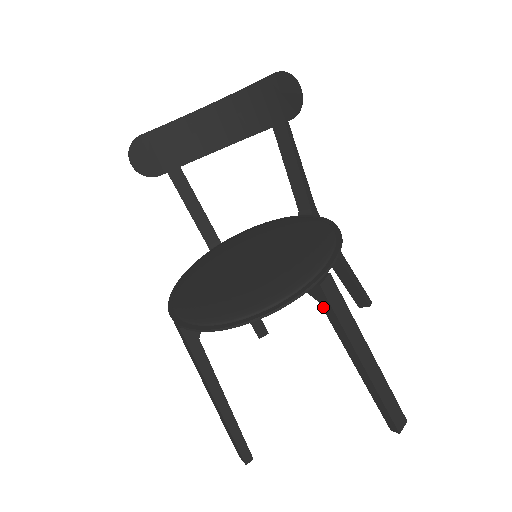
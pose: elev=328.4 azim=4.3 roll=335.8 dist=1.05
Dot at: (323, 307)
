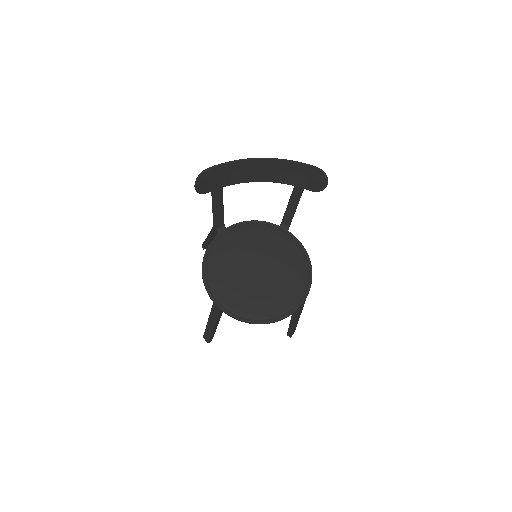
Dot at: occluded
